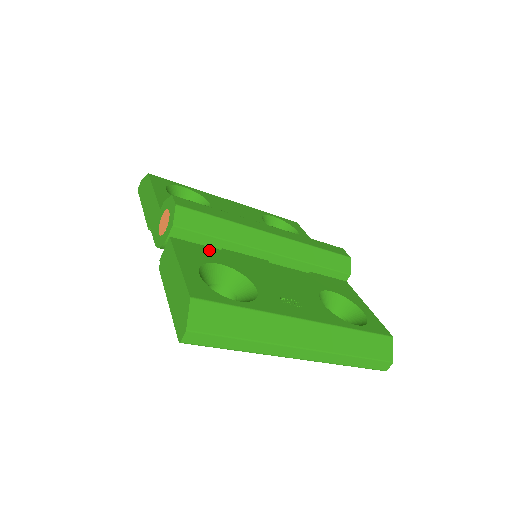
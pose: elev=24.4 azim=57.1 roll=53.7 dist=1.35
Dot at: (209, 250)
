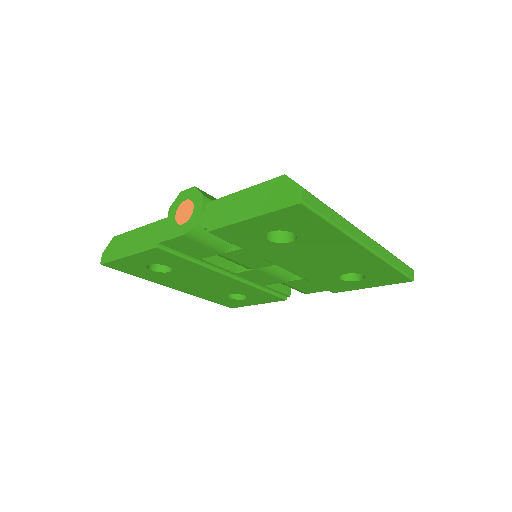
Dot at: occluded
